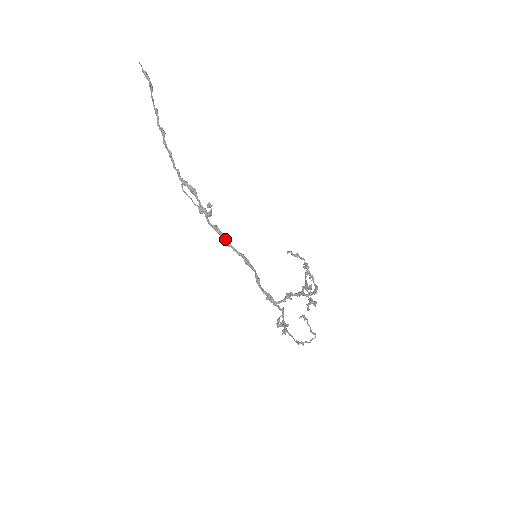
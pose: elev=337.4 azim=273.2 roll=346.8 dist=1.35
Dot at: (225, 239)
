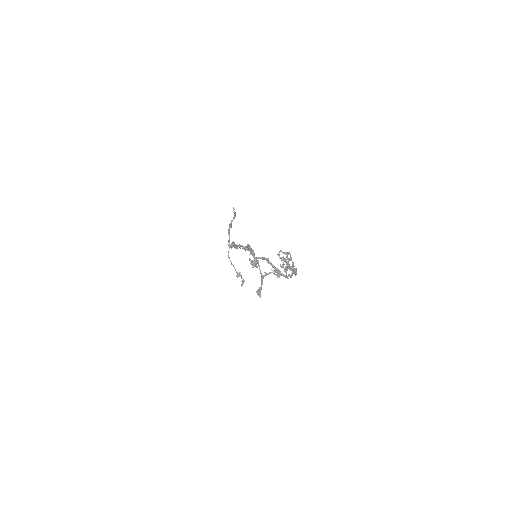
Dot at: (239, 244)
